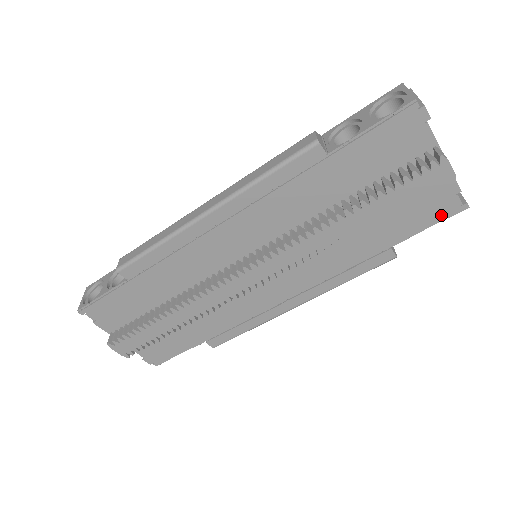
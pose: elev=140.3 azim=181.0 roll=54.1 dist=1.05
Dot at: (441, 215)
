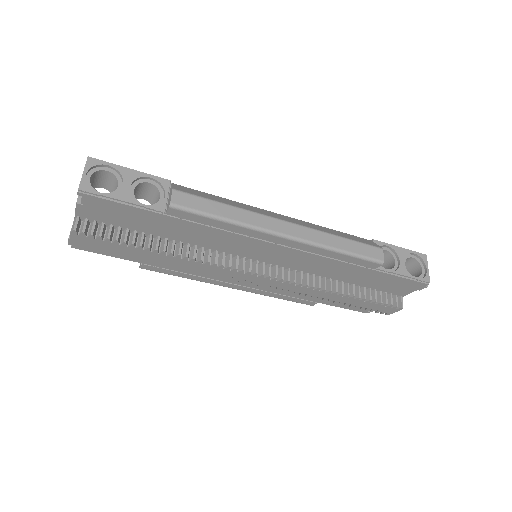
Dot at: (355, 309)
